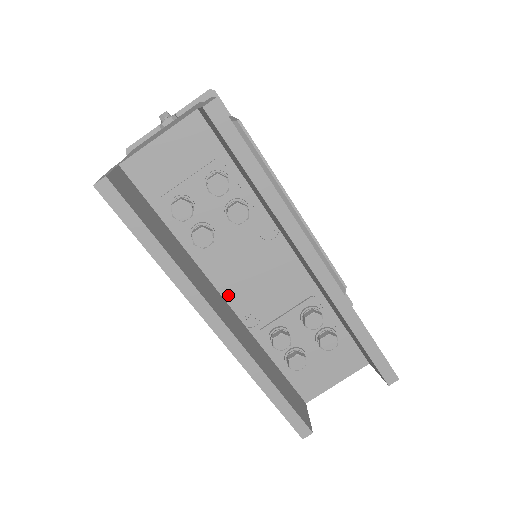
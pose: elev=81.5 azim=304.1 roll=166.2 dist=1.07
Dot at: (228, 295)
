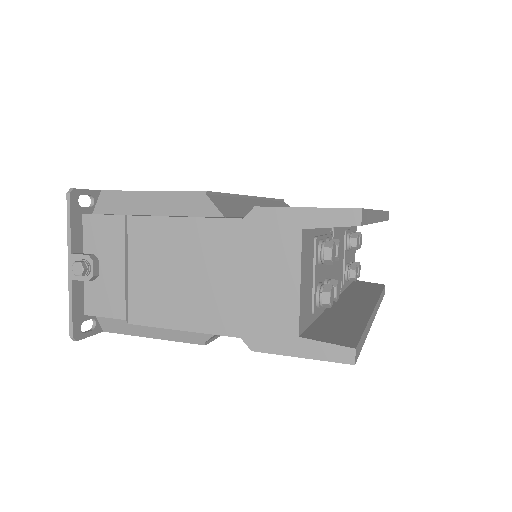
Dot at: occluded
